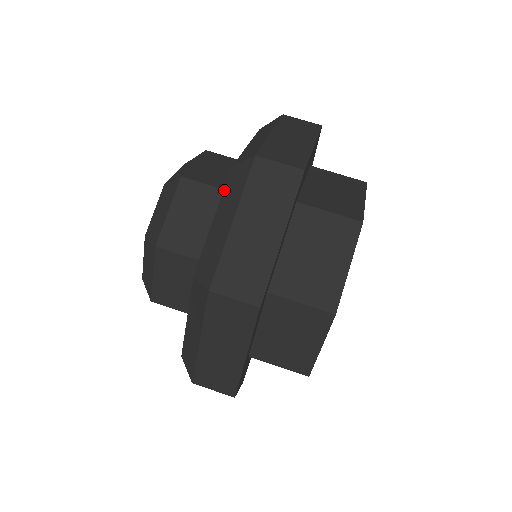
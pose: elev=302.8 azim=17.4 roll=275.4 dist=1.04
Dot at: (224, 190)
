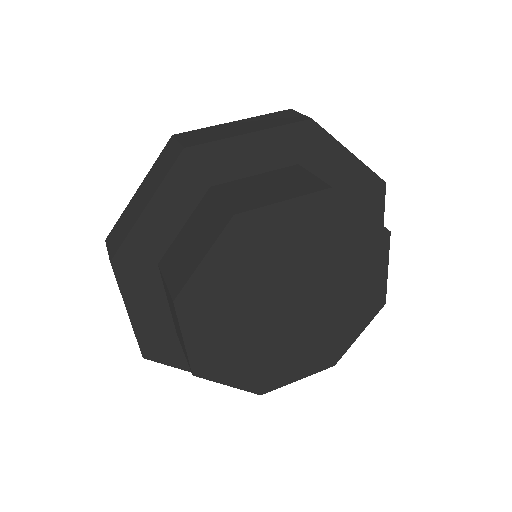
Dot at: occluded
